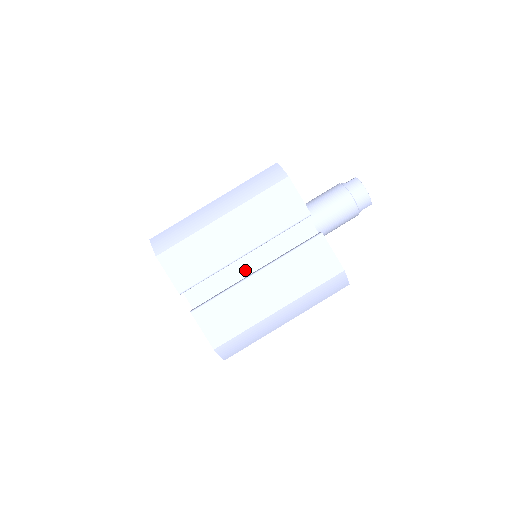
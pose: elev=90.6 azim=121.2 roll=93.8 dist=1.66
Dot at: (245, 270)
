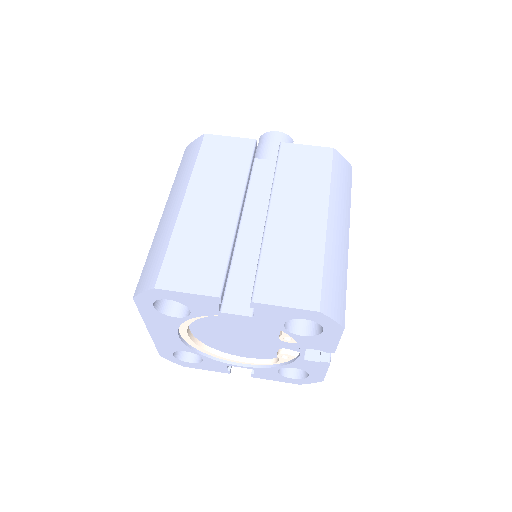
Dot at: (257, 238)
